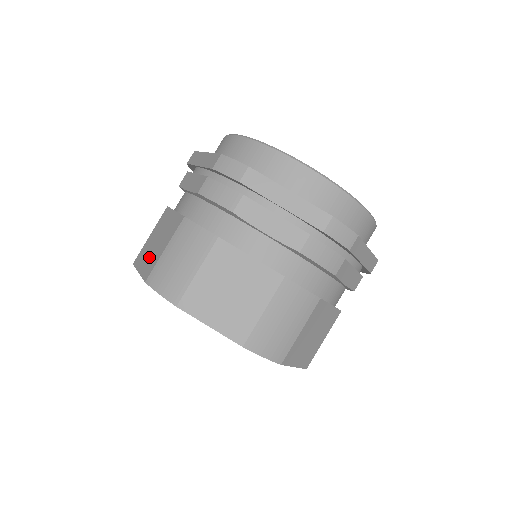
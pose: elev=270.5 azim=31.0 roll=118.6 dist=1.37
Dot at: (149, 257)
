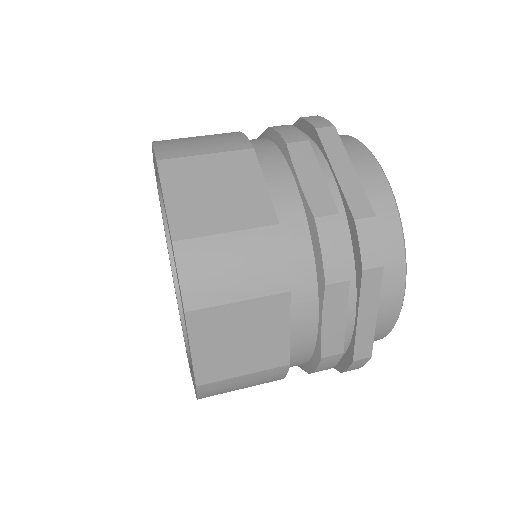
Dot at: occluded
